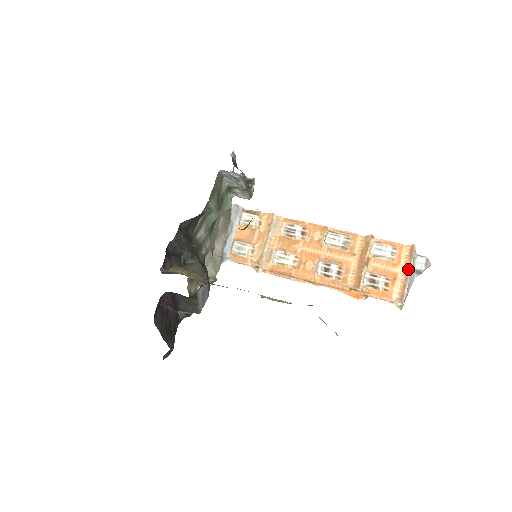
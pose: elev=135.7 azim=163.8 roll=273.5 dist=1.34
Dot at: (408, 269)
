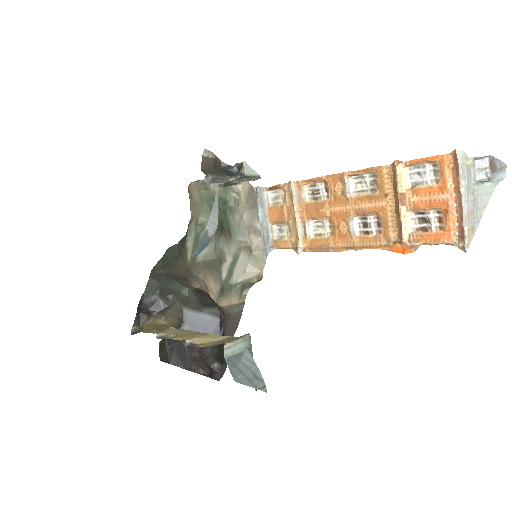
Dot at: (458, 190)
